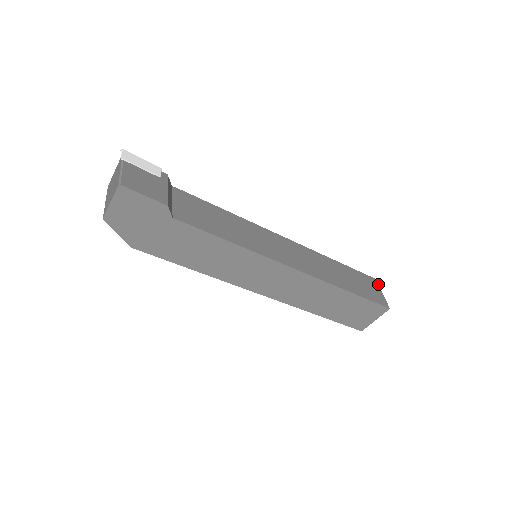
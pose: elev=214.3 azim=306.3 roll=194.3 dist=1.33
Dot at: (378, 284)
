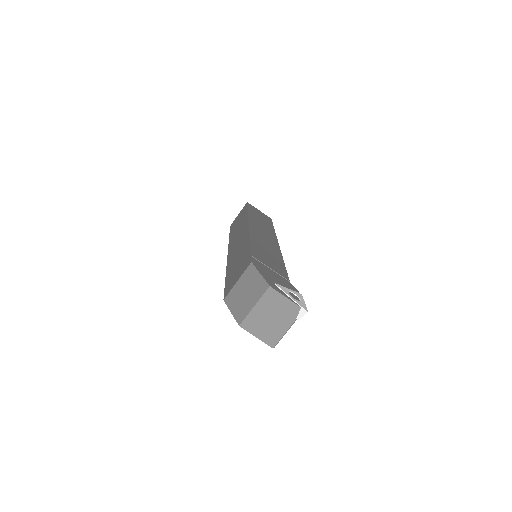
Dot at: occluded
